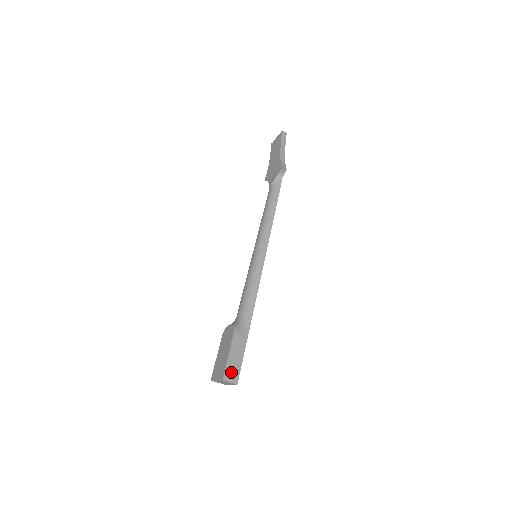
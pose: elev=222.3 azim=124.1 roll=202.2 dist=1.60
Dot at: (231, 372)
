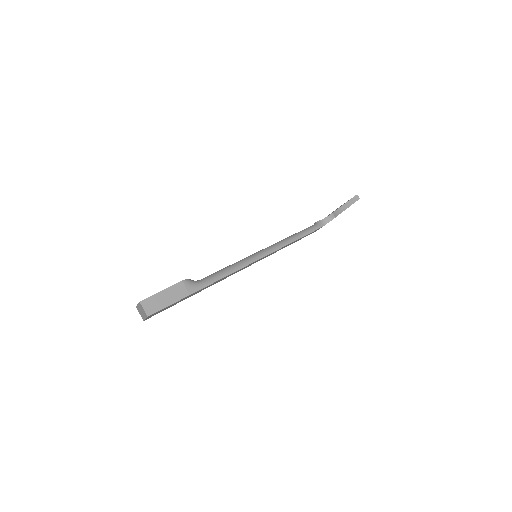
Dot at: (152, 303)
